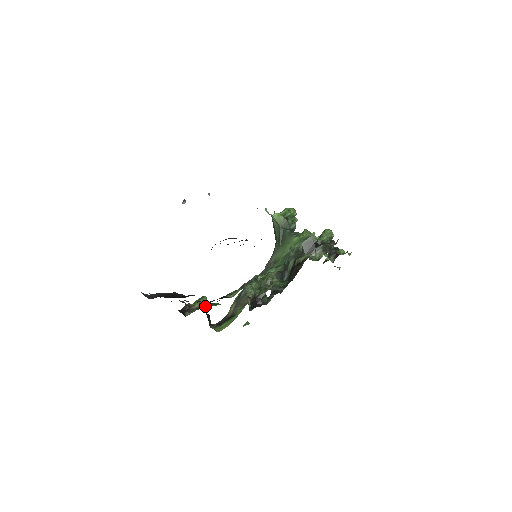
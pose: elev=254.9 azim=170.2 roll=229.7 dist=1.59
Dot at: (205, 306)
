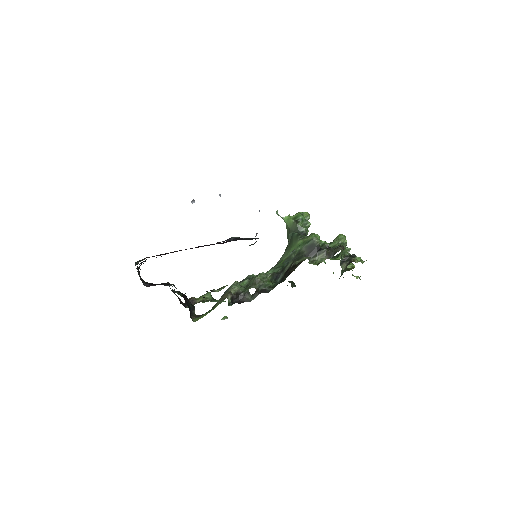
Dot at: (206, 301)
